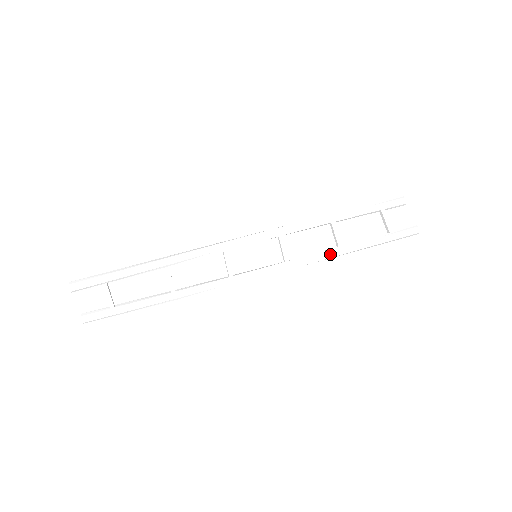
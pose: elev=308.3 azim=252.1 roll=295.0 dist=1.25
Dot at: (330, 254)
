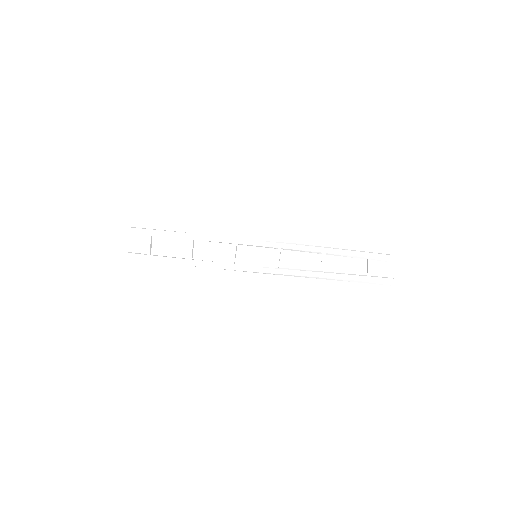
Dot at: (311, 273)
